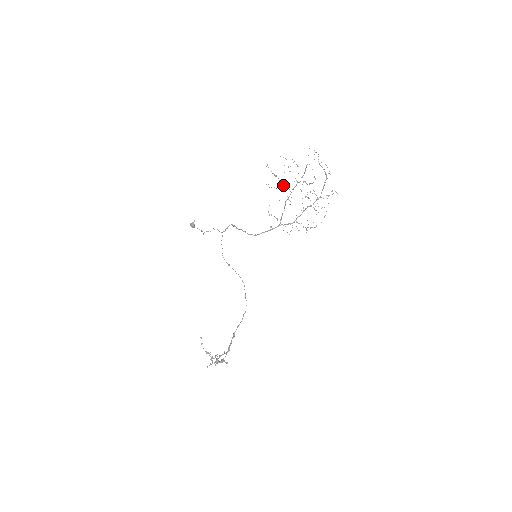
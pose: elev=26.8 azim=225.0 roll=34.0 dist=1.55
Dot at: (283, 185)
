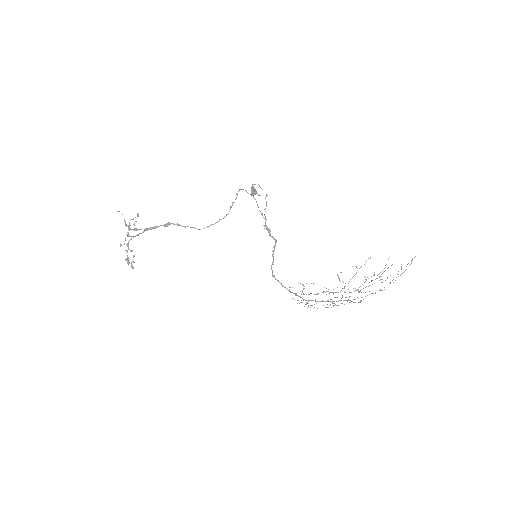
Dot at: occluded
